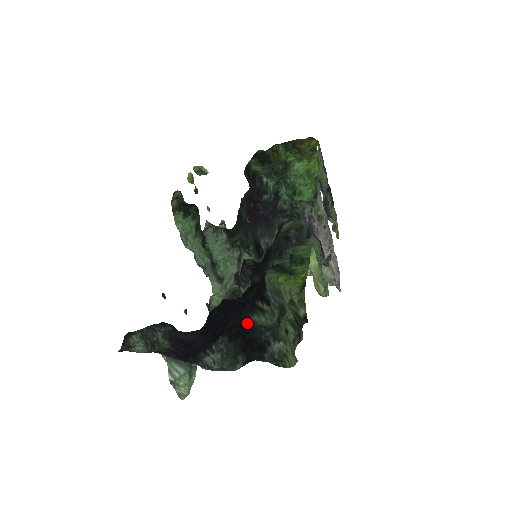
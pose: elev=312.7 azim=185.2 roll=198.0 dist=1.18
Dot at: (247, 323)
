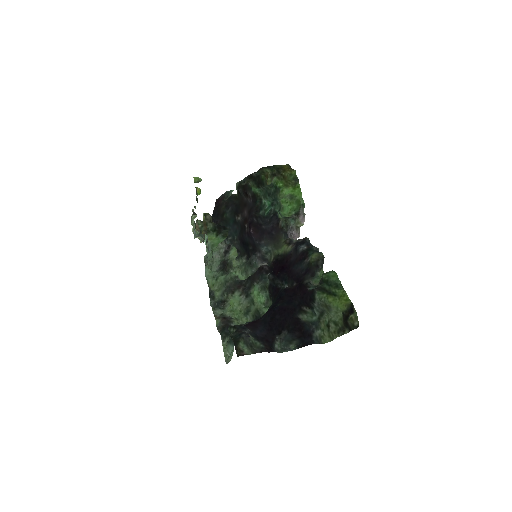
Dot at: (299, 321)
